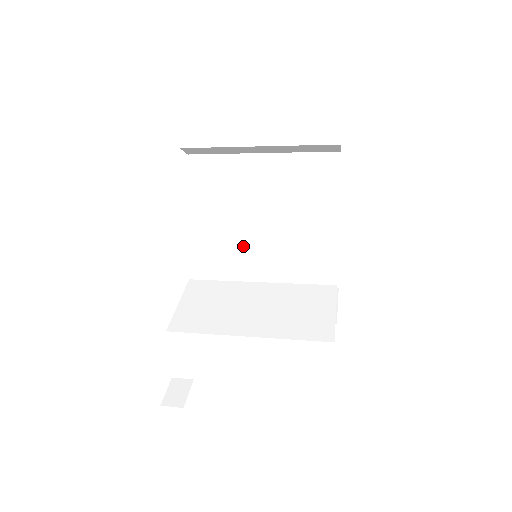
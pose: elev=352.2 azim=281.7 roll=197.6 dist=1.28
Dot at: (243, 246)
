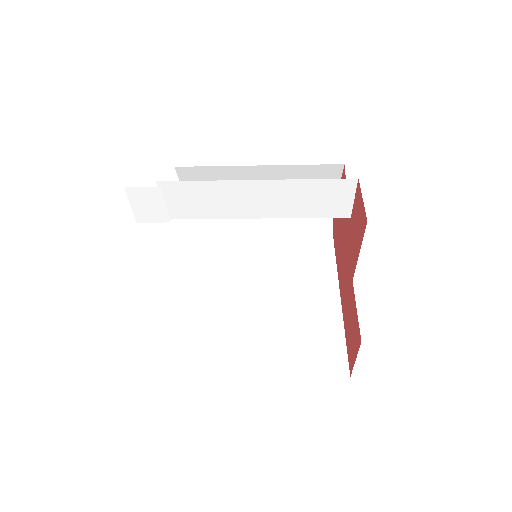
Dot at: (227, 321)
